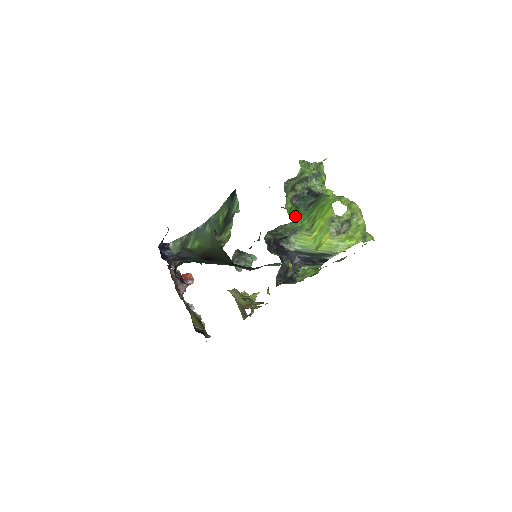
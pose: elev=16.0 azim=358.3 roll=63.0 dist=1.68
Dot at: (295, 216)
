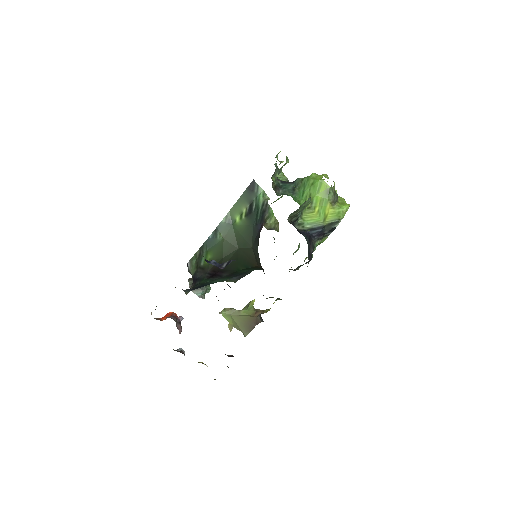
Dot at: (293, 199)
